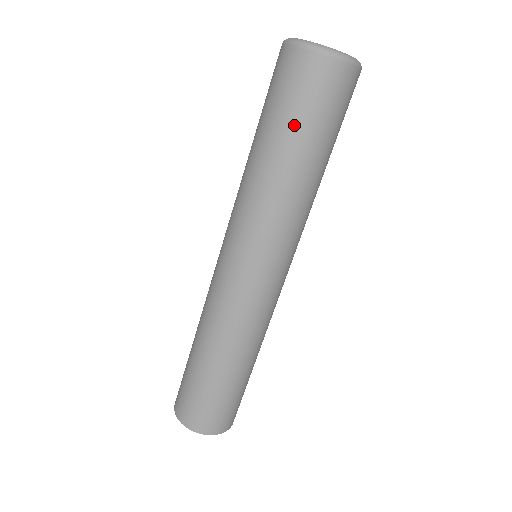
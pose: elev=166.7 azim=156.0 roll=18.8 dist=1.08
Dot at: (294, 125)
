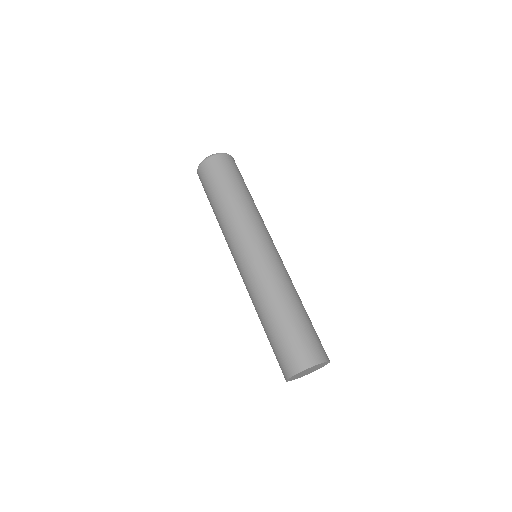
Dot at: (218, 185)
